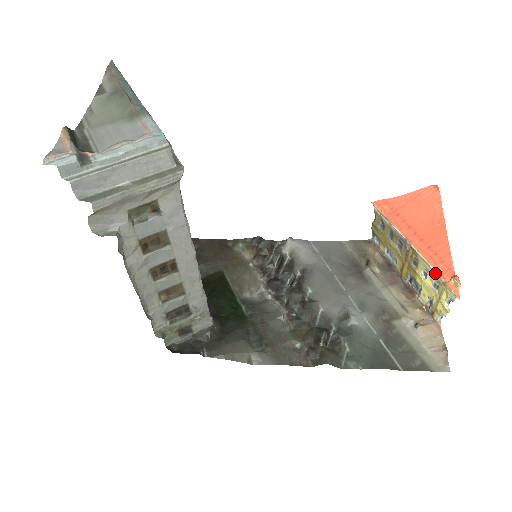
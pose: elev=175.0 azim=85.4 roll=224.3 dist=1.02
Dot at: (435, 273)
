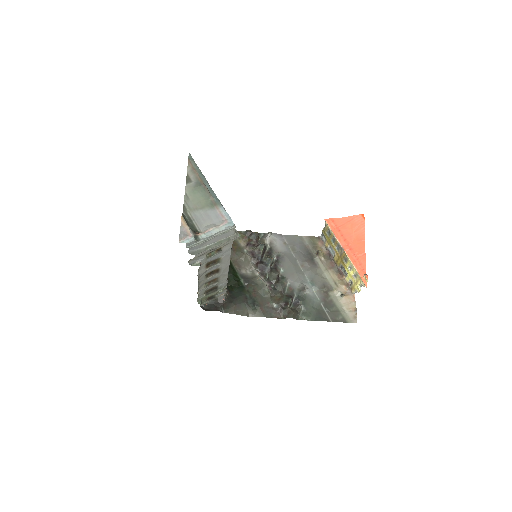
Dot at: occluded
